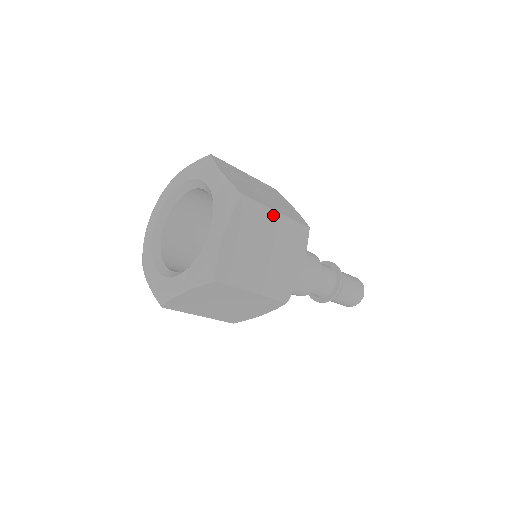
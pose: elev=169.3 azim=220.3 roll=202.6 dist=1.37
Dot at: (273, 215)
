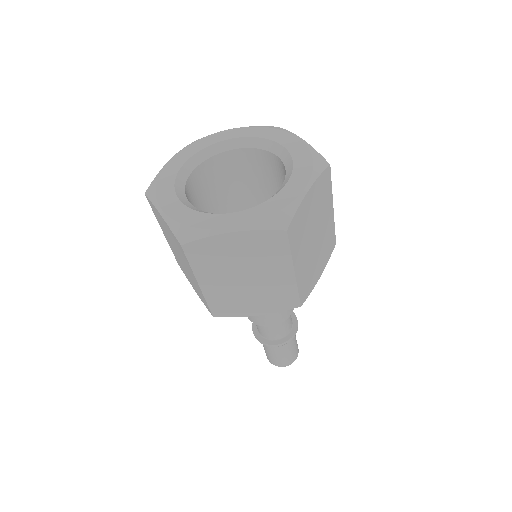
Dot at: (331, 207)
